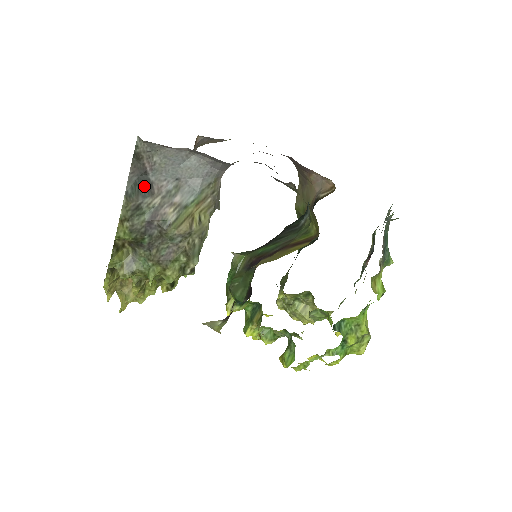
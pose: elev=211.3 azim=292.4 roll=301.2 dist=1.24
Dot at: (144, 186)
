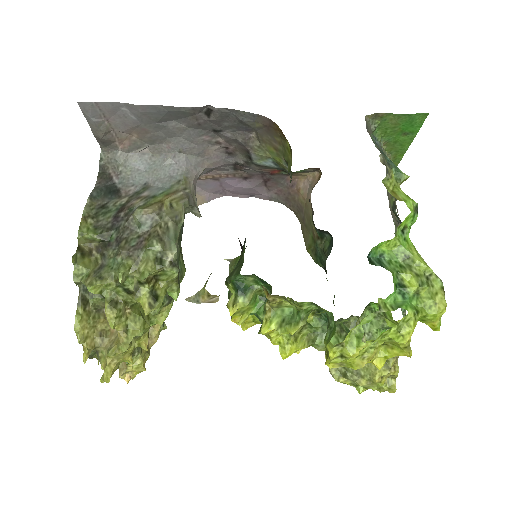
Dot at: (111, 192)
